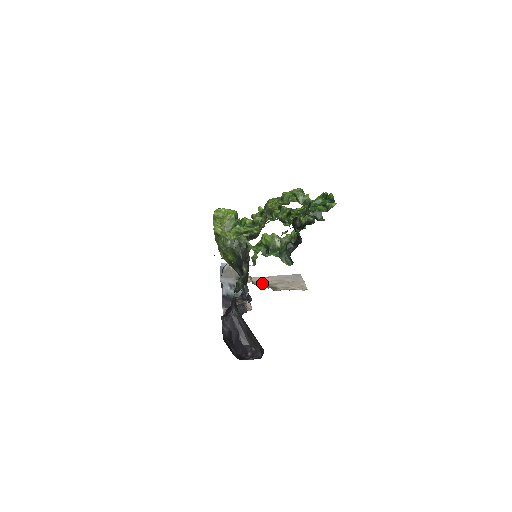
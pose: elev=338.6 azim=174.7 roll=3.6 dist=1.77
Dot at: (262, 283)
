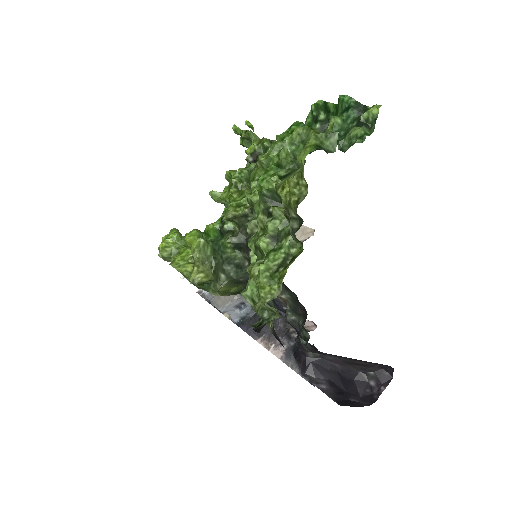
Dot at: occluded
